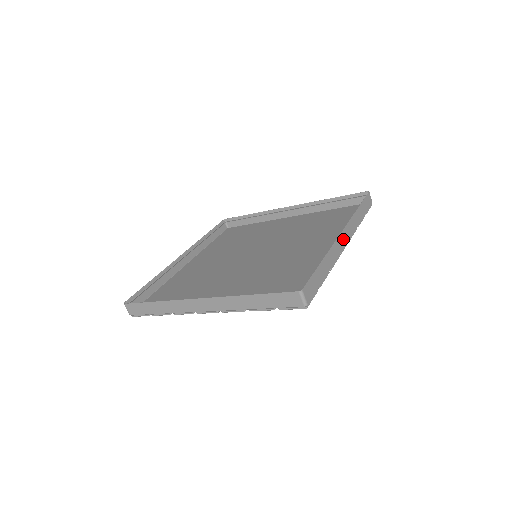
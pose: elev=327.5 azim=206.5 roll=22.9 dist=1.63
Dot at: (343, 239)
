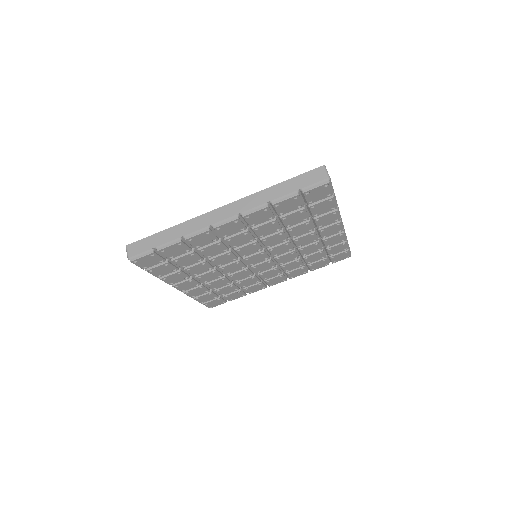
Dot at: occluded
